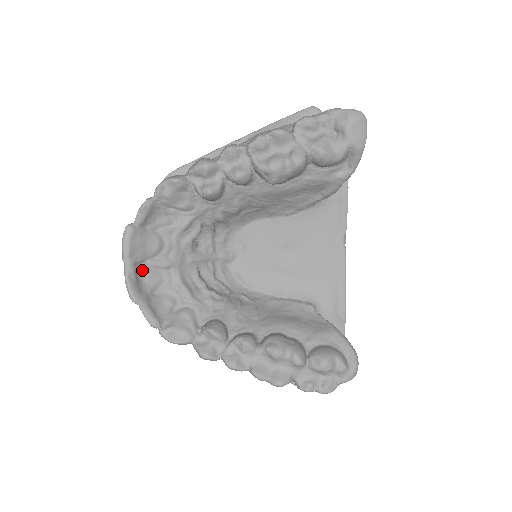
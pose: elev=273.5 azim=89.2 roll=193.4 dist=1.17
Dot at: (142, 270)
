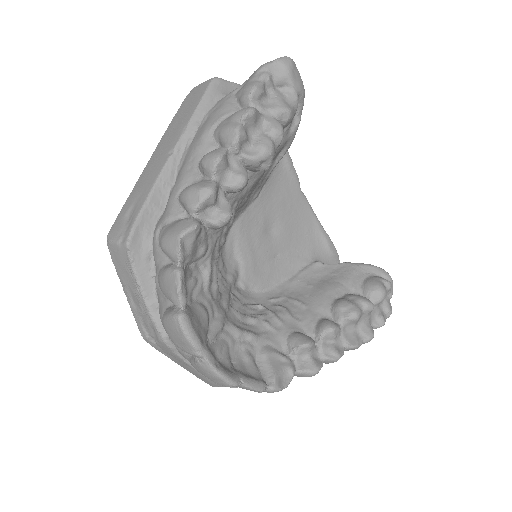
Dot at: (212, 350)
